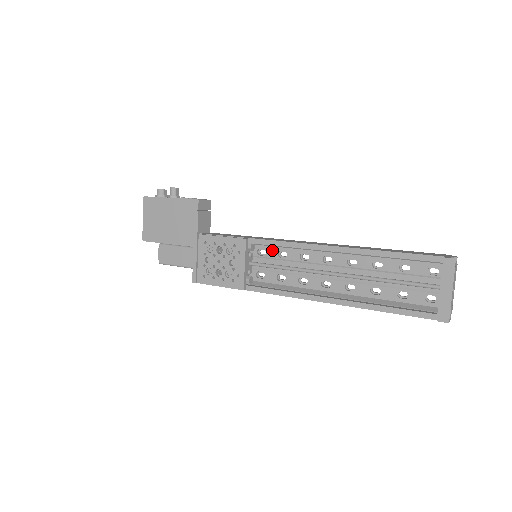
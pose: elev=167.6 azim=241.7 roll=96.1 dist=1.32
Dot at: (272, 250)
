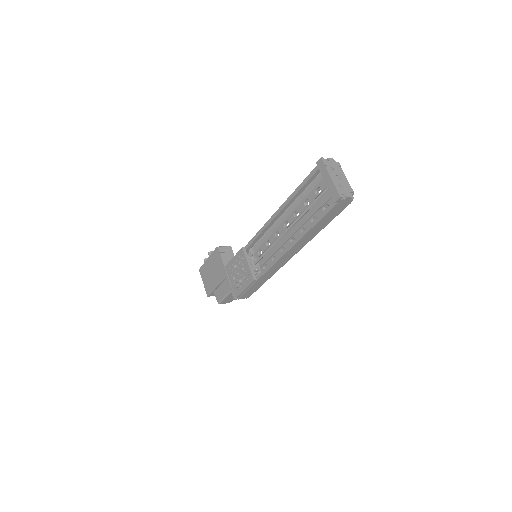
Dot at: (263, 246)
